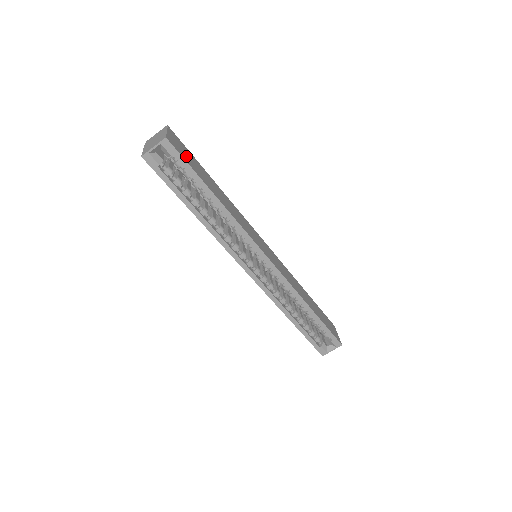
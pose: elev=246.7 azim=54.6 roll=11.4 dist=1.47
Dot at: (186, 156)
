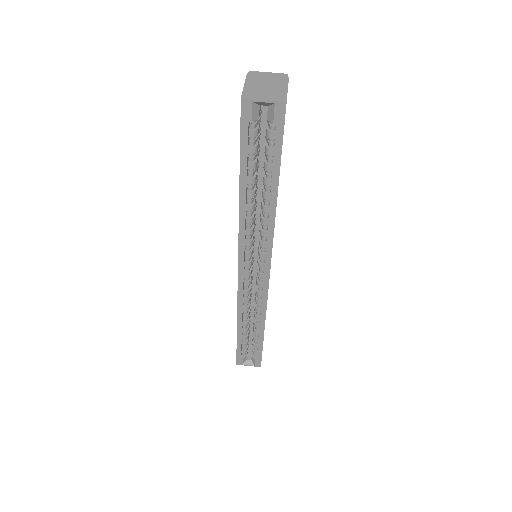
Dot at: occluded
